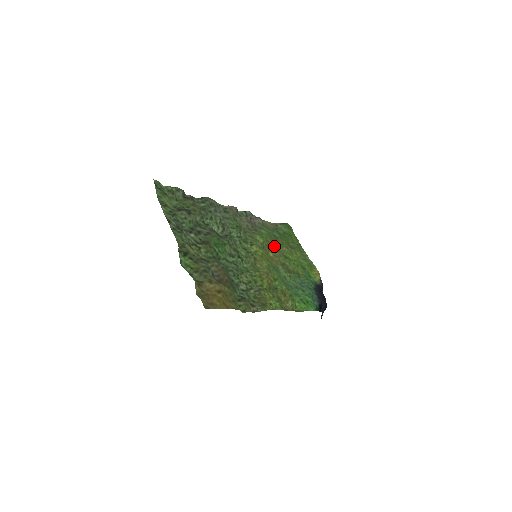
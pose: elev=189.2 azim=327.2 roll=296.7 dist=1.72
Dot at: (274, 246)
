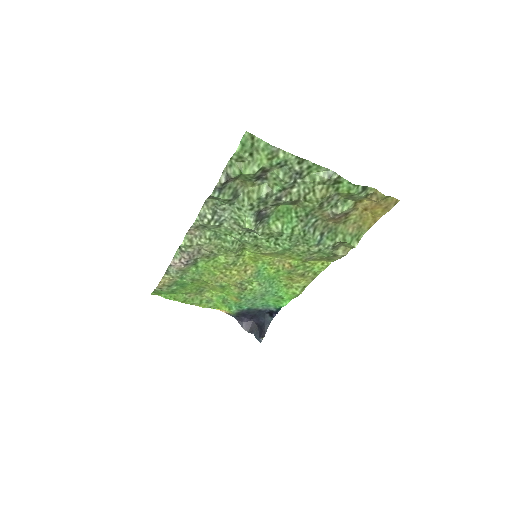
Dot at: (216, 275)
